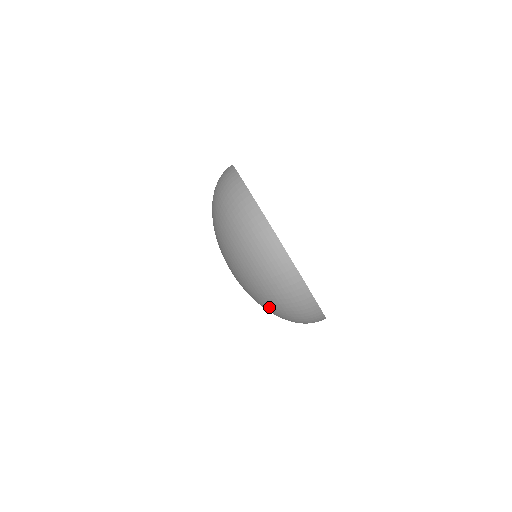
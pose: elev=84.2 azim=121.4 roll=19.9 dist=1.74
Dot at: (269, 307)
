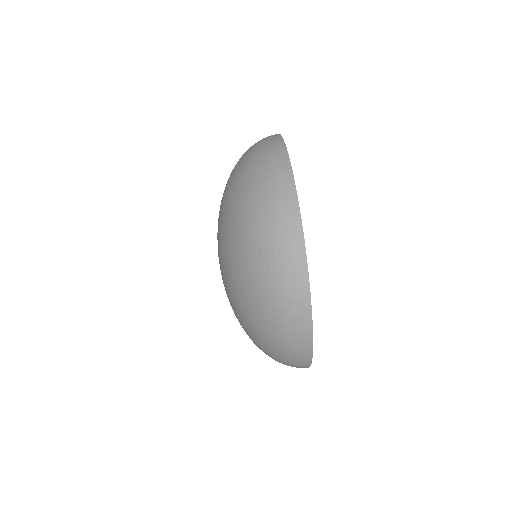
Dot at: (241, 271)
